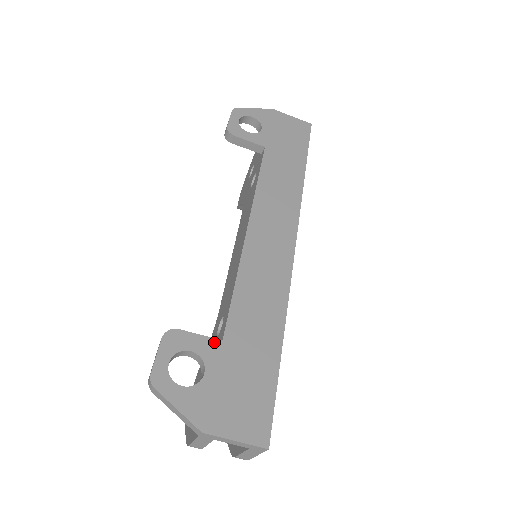
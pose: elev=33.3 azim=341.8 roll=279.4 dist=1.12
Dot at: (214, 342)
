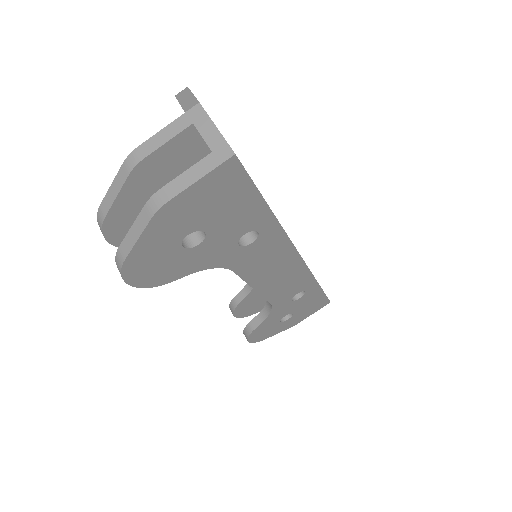
Dot at: occluded
